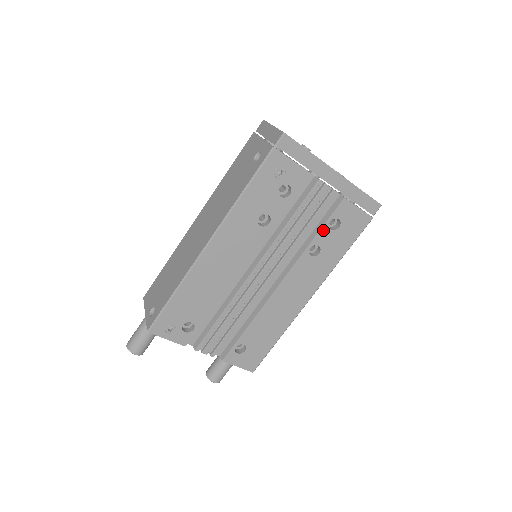
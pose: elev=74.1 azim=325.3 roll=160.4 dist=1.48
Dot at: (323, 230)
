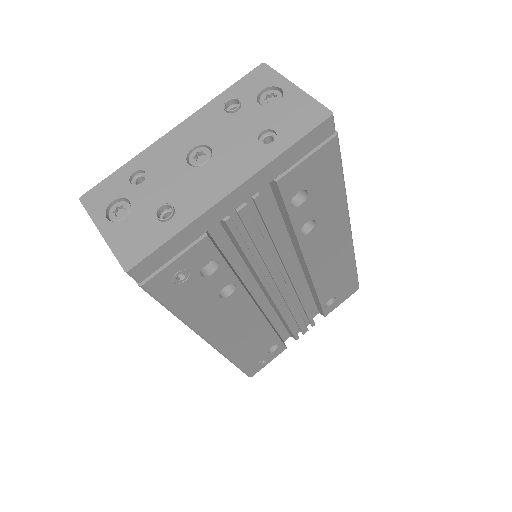
Dot at: (293, 216)
